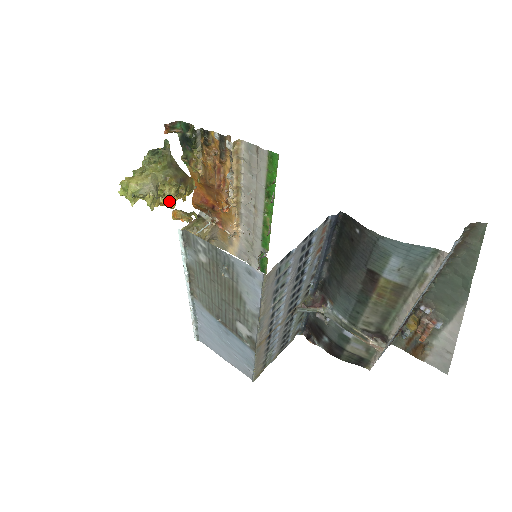
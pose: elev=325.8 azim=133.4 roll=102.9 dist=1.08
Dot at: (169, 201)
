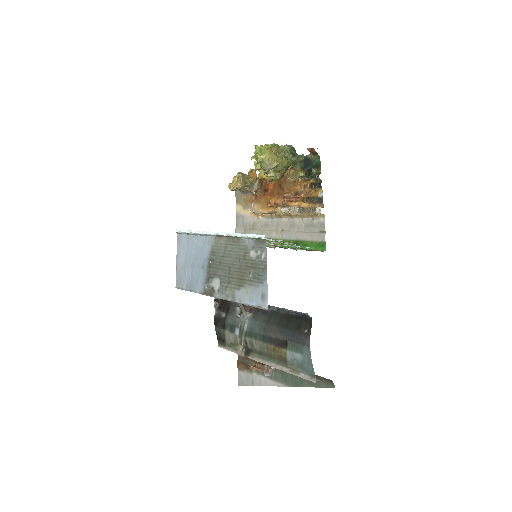
Dot at: (263, 174)
